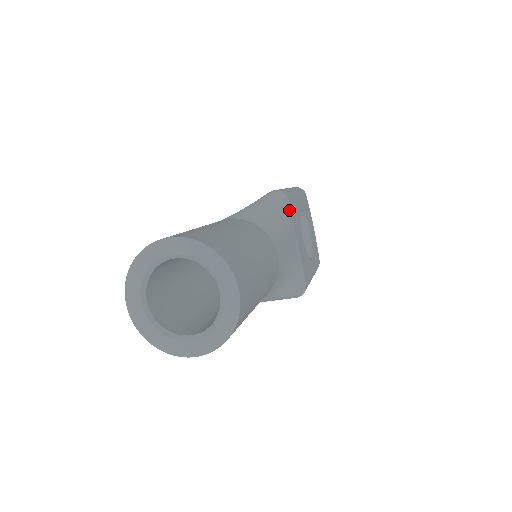
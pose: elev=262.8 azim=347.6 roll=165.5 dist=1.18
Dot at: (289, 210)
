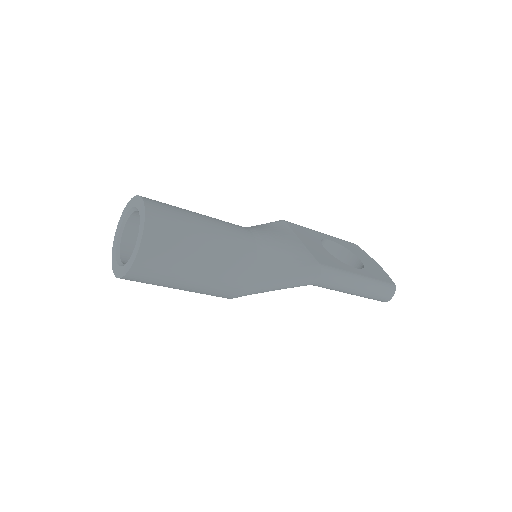
Dot at: (286, 225)
